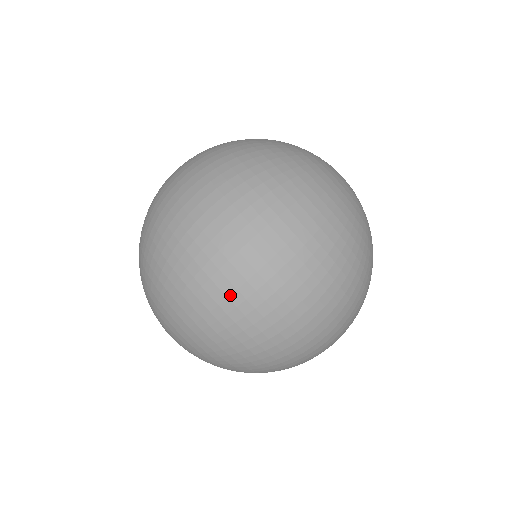
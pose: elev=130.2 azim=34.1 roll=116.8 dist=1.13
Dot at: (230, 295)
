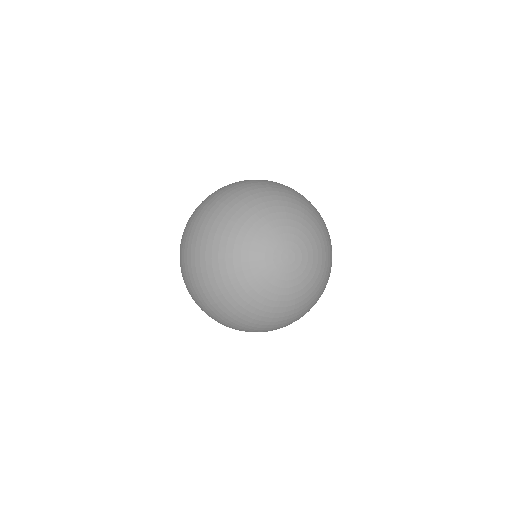
Dot at: occluded
